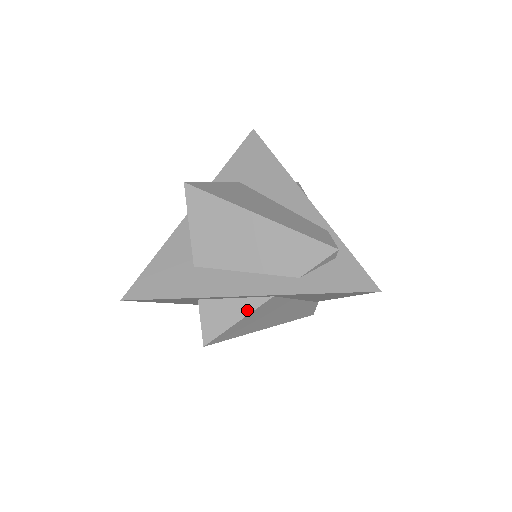
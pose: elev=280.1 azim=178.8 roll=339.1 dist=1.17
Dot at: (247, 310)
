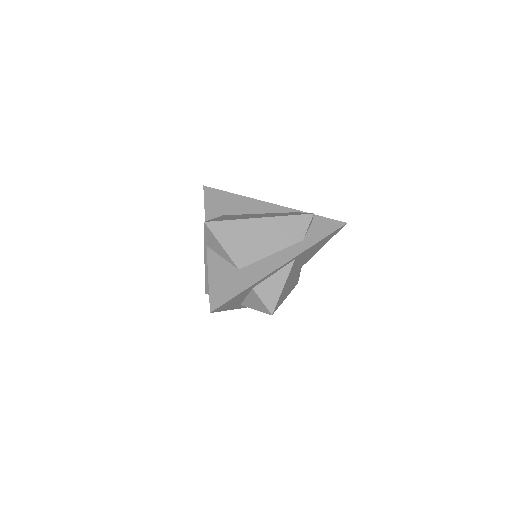
Dot at: (285, 276)
